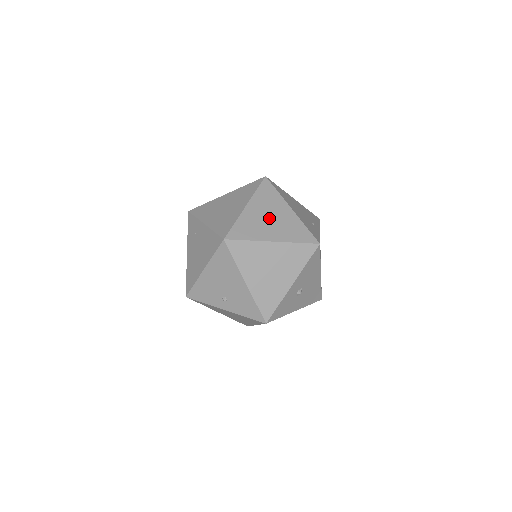
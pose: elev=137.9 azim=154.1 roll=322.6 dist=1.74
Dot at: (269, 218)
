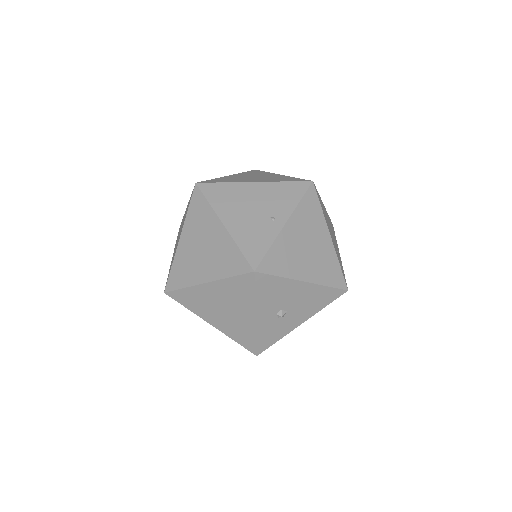
Dot at: (201, 249)
